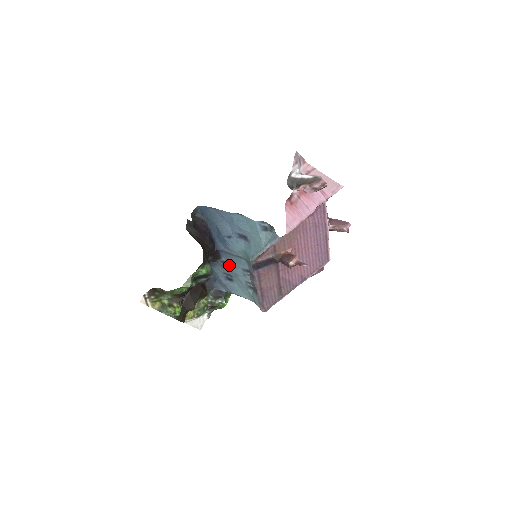
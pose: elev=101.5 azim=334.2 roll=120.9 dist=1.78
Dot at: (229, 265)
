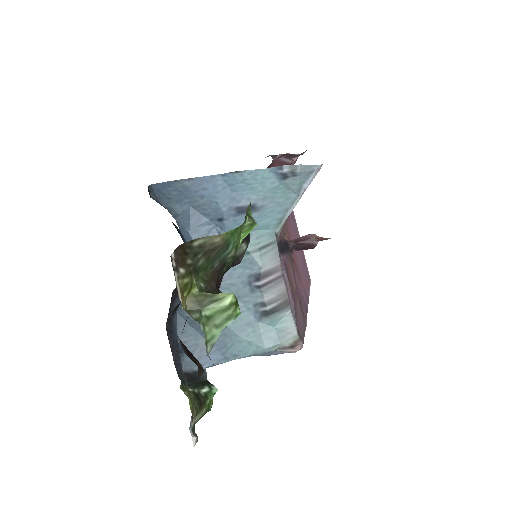
Dot at: occluded
